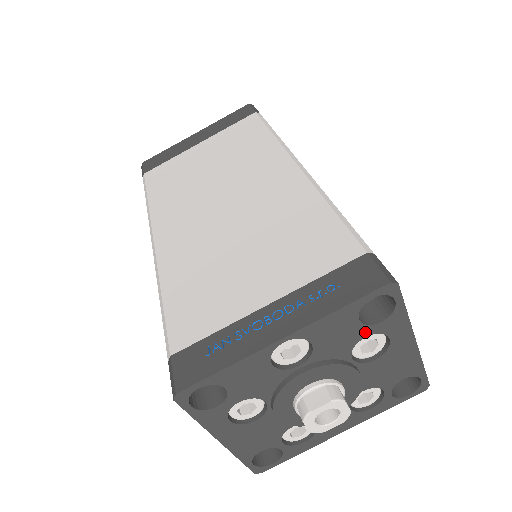
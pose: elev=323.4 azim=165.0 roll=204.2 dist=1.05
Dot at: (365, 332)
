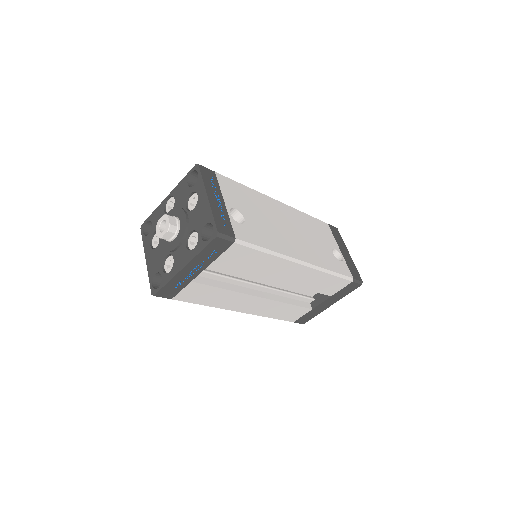
Dot at: (190, 191)
